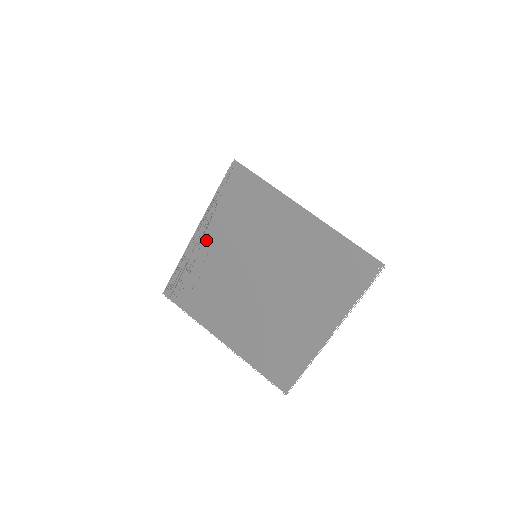
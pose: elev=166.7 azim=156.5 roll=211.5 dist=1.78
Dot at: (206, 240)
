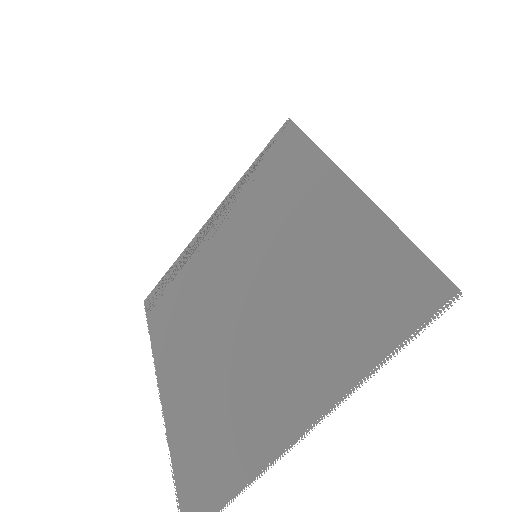
Dot at: (214, 229)
